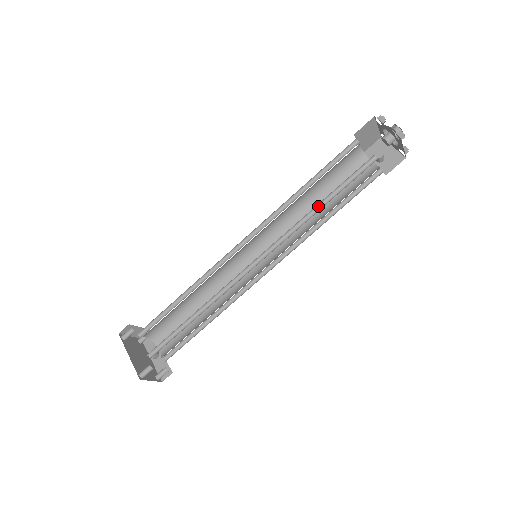
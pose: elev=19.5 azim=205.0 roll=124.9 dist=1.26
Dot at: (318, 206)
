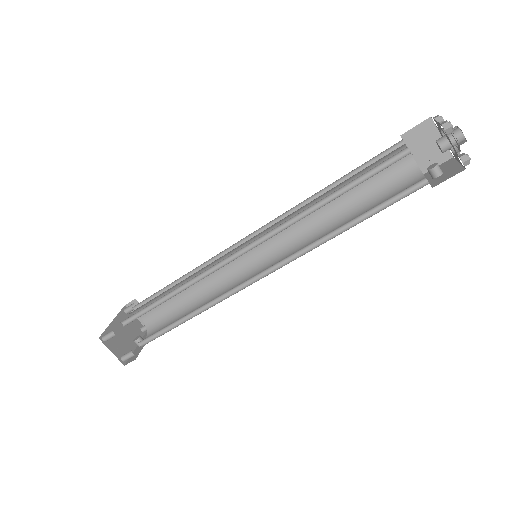
Dot at: (326, 202)
